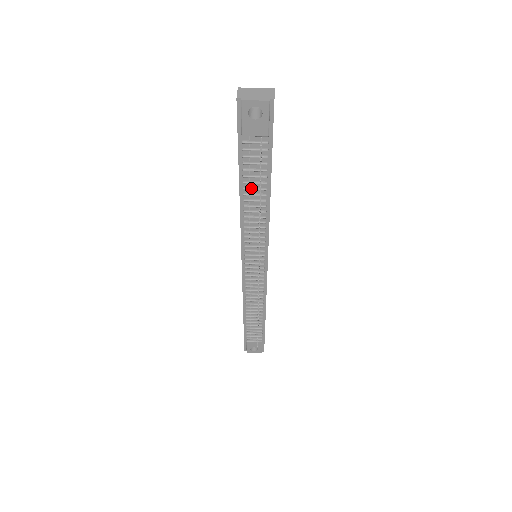
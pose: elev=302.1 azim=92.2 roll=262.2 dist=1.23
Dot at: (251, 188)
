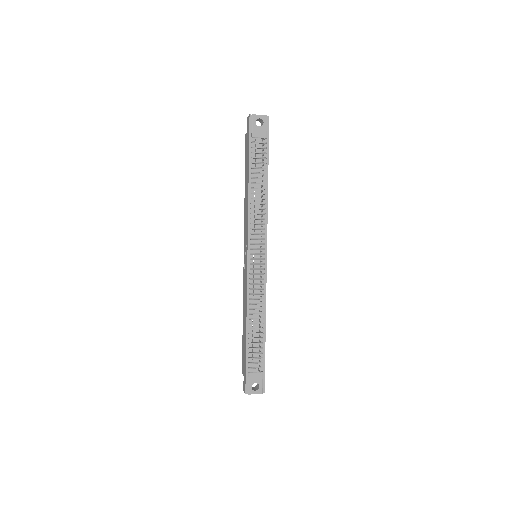
Dot at: (256, 177)
